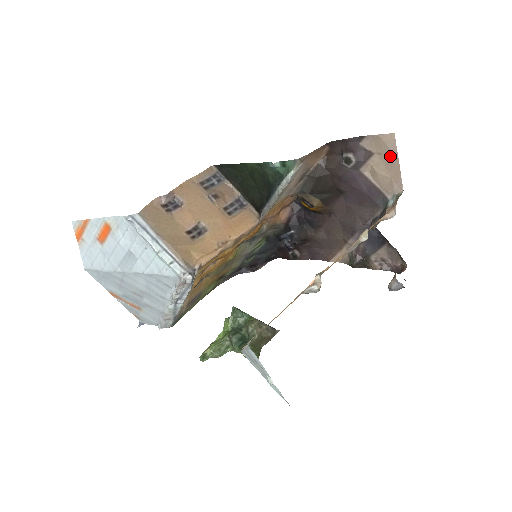
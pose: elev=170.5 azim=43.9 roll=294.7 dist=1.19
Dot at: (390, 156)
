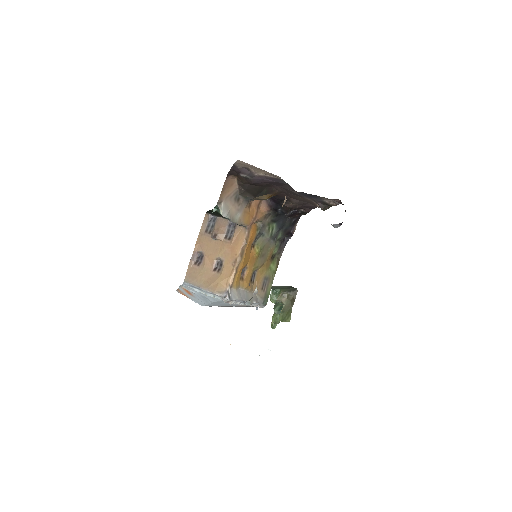
Dot at: (253, 167)
